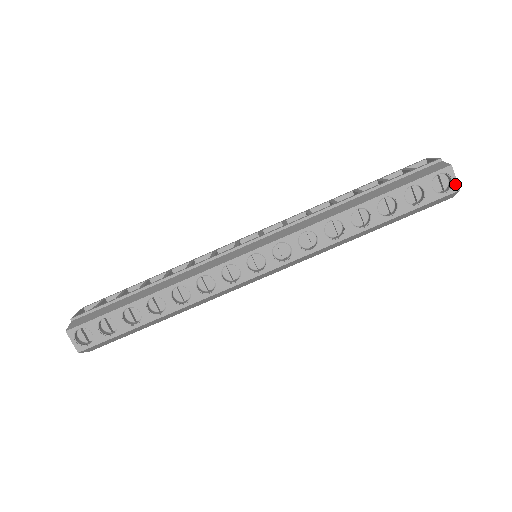
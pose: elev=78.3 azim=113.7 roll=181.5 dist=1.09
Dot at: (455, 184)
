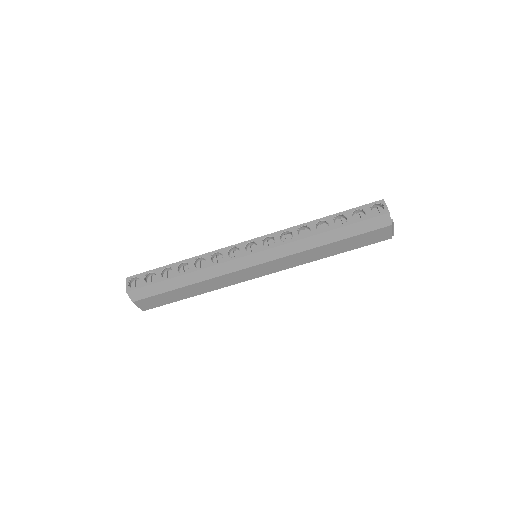
Dot at: (386, 209)
